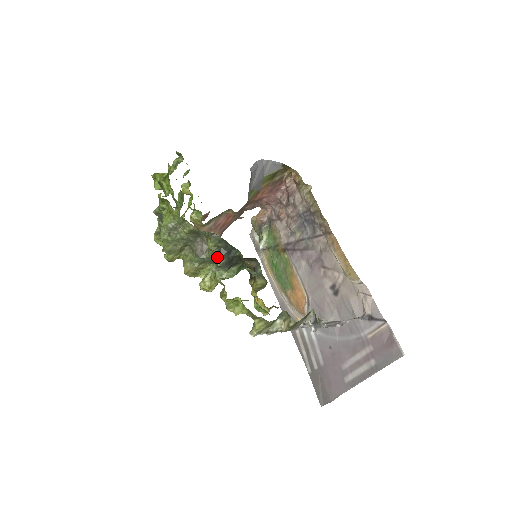
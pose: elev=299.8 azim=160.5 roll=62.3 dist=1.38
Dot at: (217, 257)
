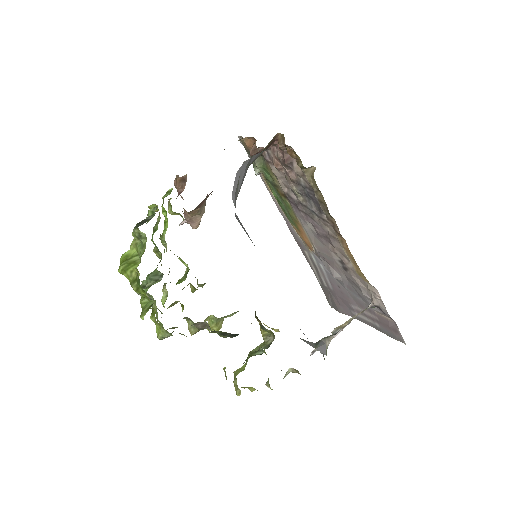
Dot at: (221, 336)
